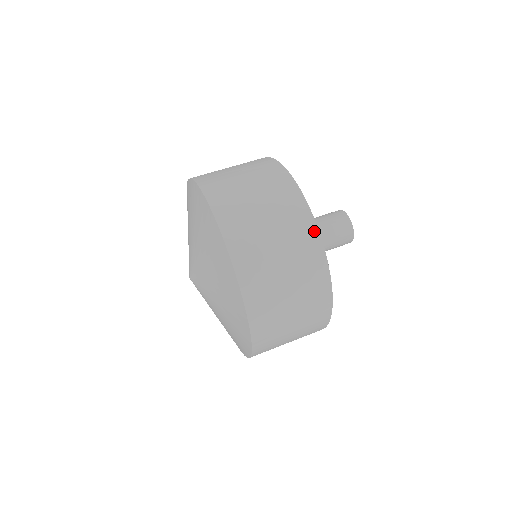
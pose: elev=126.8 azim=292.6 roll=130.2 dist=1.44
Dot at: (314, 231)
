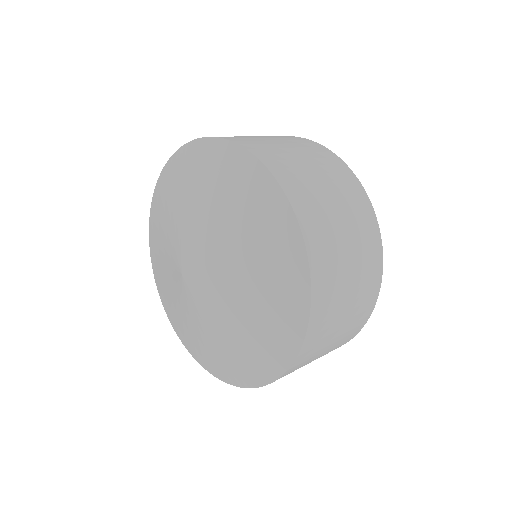
Dot at: (333, 155)
